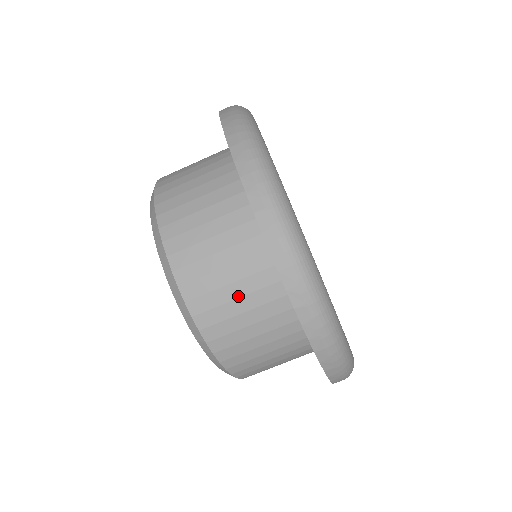
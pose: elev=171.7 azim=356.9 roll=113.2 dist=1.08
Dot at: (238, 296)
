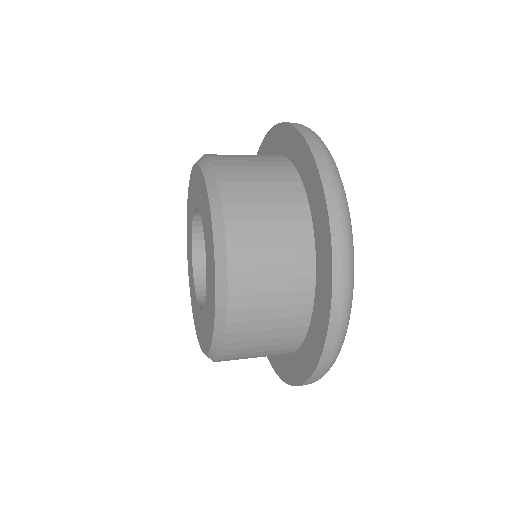
Dot at: (272, 317)
